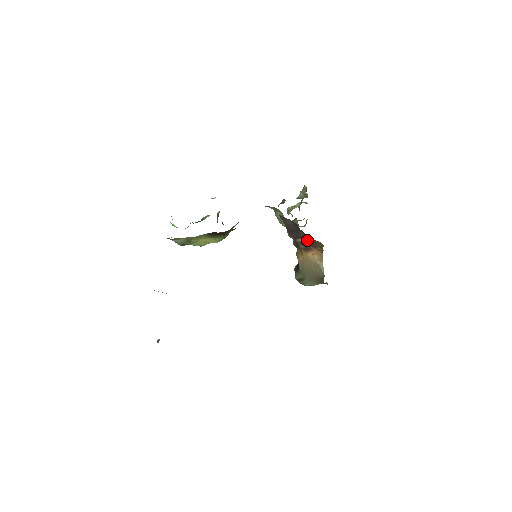
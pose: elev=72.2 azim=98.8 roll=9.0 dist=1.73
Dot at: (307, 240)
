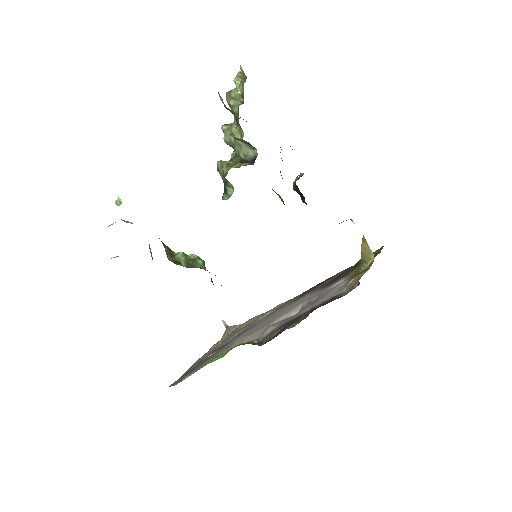
Dot at: occluded
